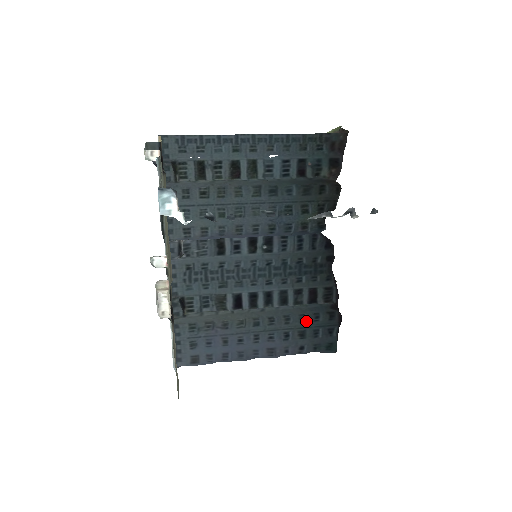
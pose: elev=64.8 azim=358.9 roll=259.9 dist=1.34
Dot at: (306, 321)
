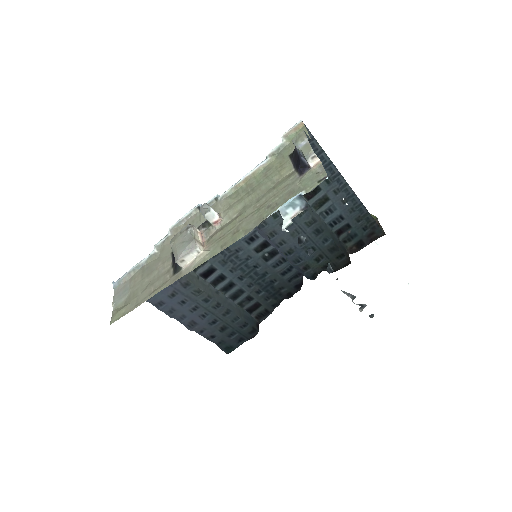
Dot at: (236, 323)
